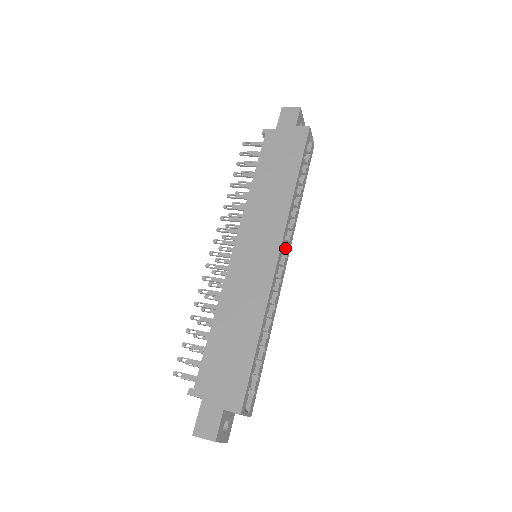
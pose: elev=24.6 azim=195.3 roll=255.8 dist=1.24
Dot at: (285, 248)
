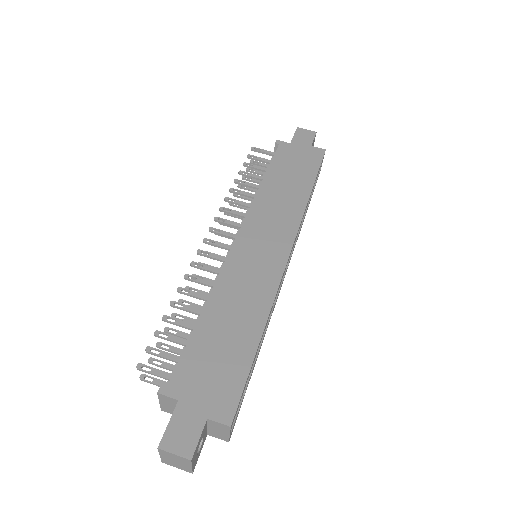
Dot at: occluded
